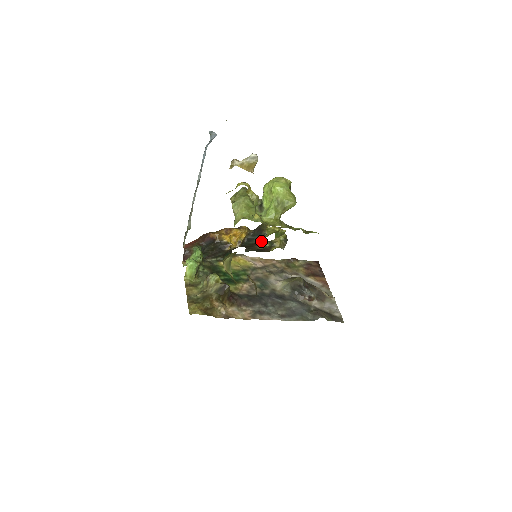
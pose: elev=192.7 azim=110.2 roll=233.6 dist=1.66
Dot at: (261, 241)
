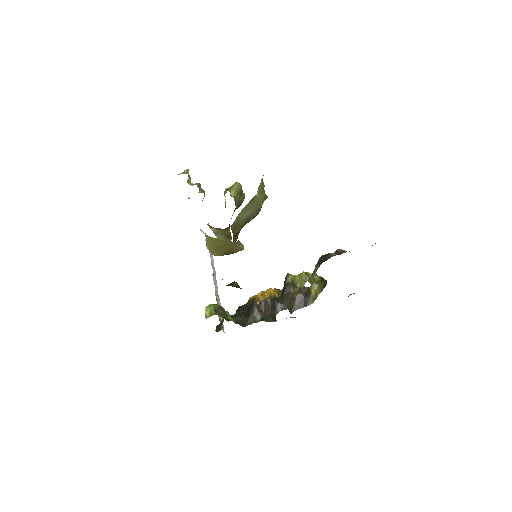
Dot at: (288, 282)
